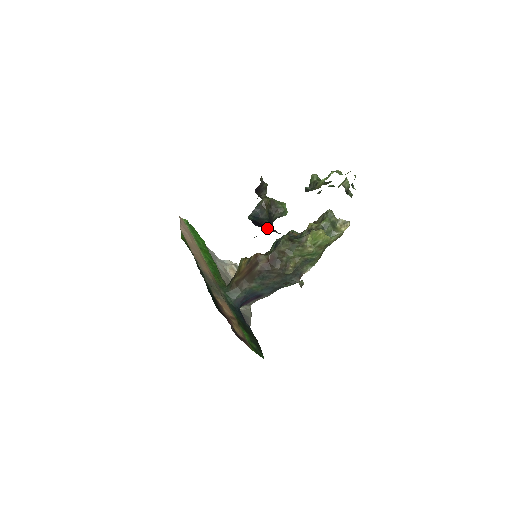
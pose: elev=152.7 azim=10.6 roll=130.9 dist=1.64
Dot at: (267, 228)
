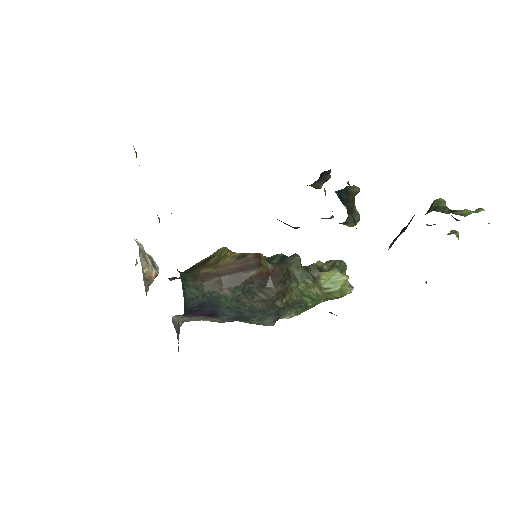
Dot at: occluded
